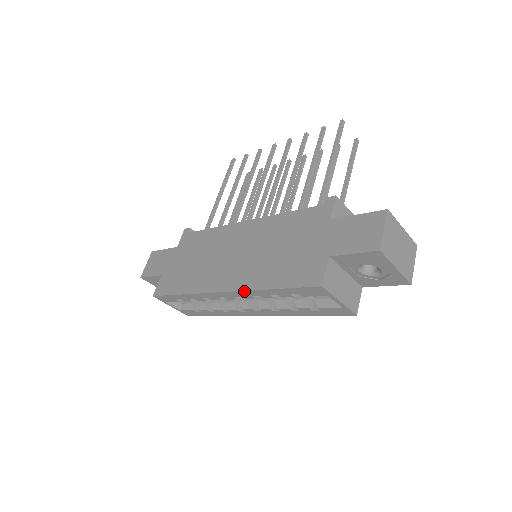
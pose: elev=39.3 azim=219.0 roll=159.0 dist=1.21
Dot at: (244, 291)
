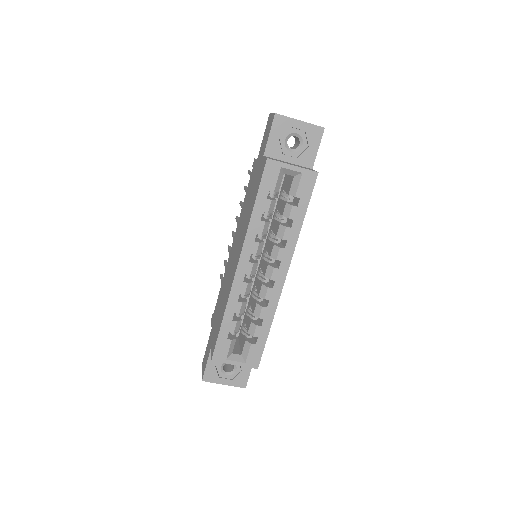
Dot at: (245, 240)
